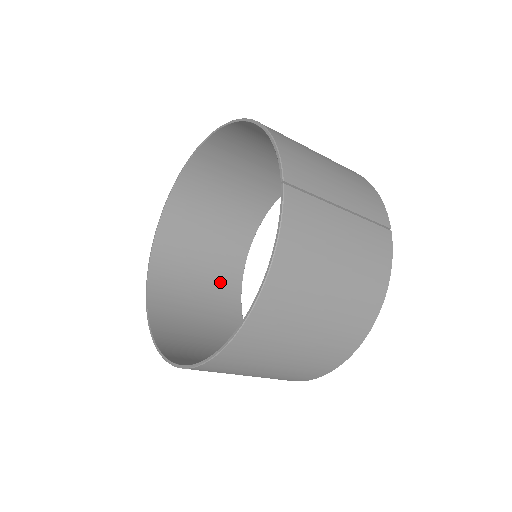
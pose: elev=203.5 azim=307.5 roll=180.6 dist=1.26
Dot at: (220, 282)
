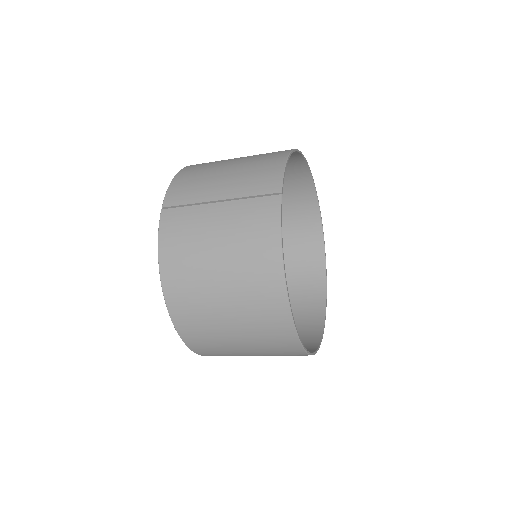
Dot at: (303, 282)
